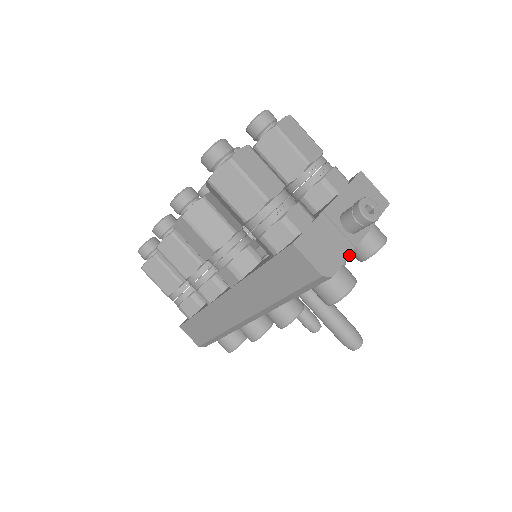
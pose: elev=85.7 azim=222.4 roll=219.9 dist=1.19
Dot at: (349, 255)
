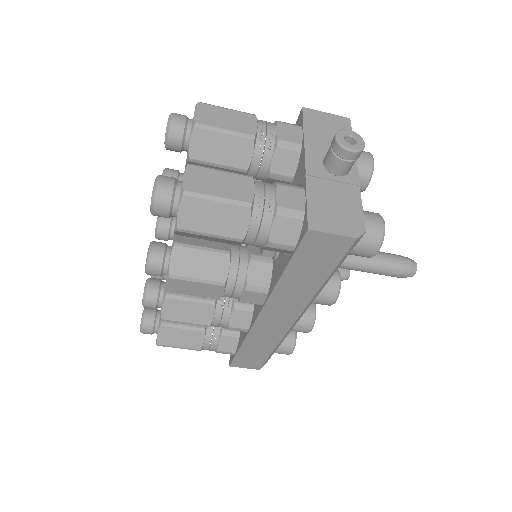
Dot at: occluded
